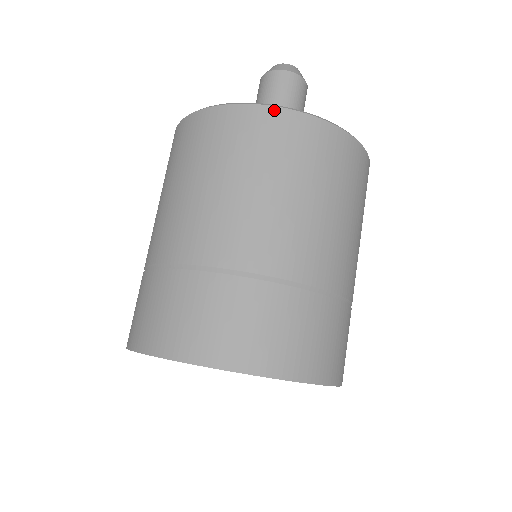
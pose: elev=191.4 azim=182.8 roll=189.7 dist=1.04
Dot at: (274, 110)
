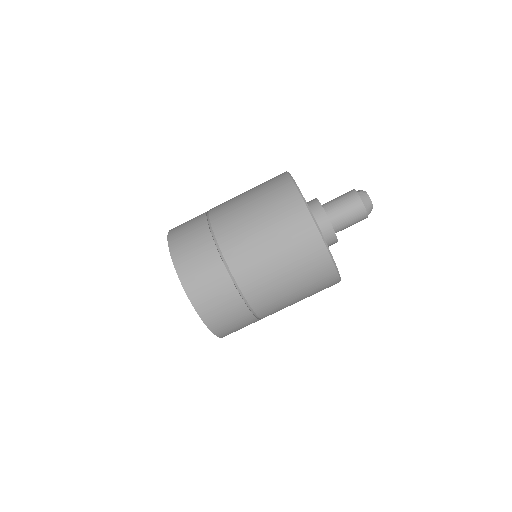
Dot at: (325, 250)
